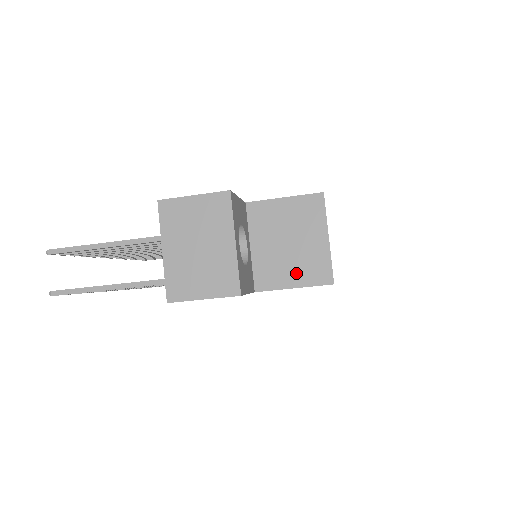
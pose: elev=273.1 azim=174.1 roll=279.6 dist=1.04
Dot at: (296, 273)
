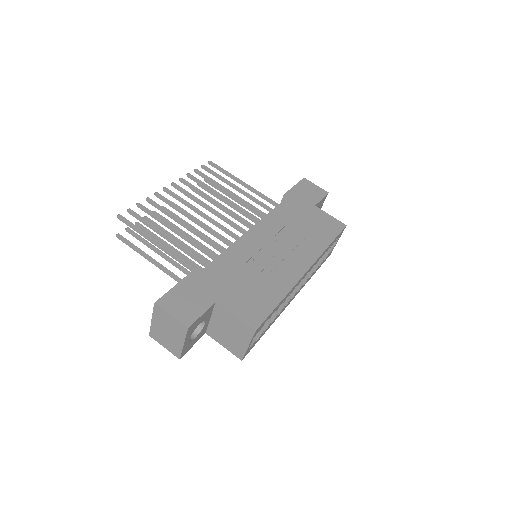
Dot at: (227, 344)
